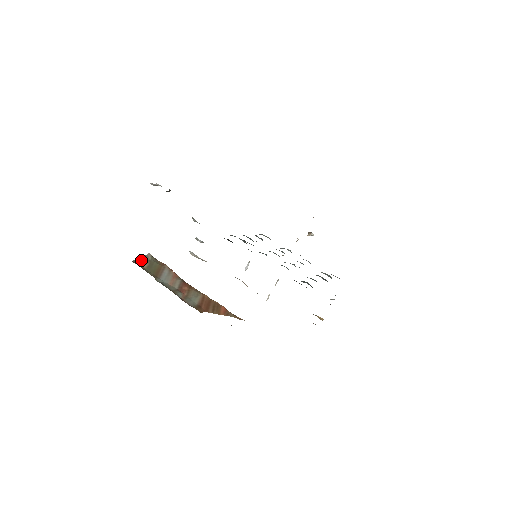
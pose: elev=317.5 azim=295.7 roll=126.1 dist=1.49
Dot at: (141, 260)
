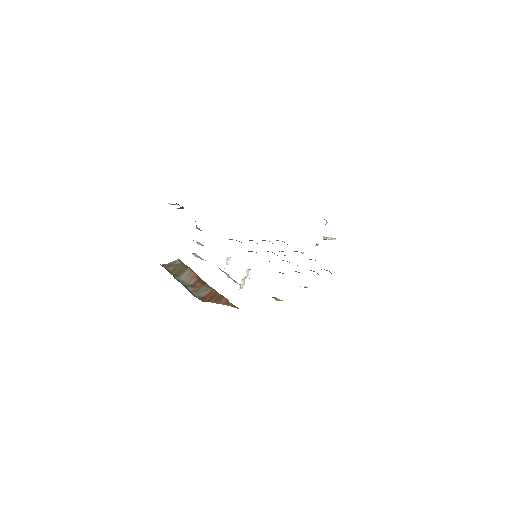
Dot at: (169, 264)
